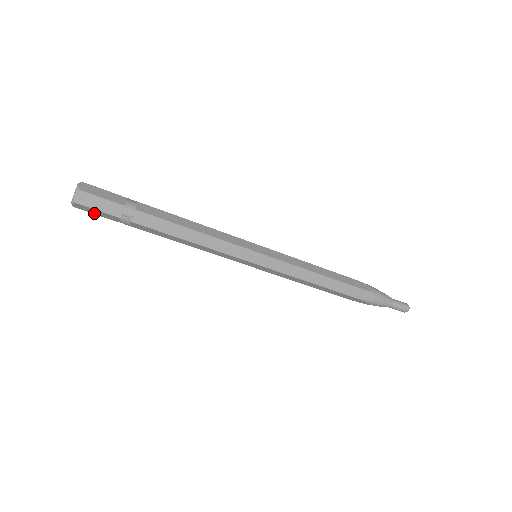
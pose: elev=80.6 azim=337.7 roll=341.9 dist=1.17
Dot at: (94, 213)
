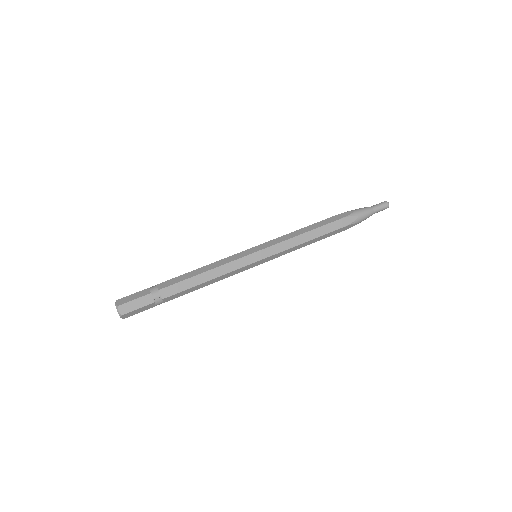
Dot at: occluded
